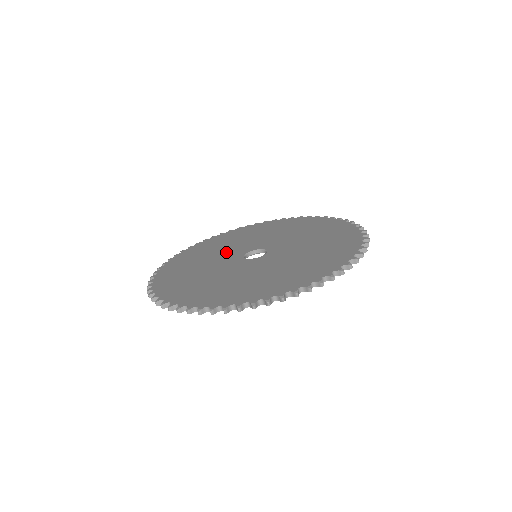
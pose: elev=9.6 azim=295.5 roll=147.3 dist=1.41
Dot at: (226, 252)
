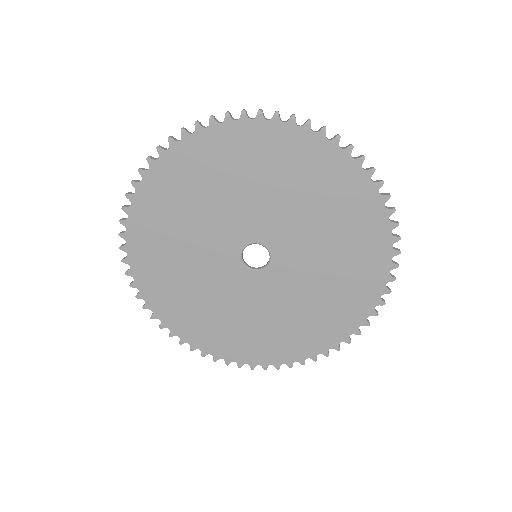
Dot at: (214, 274)
